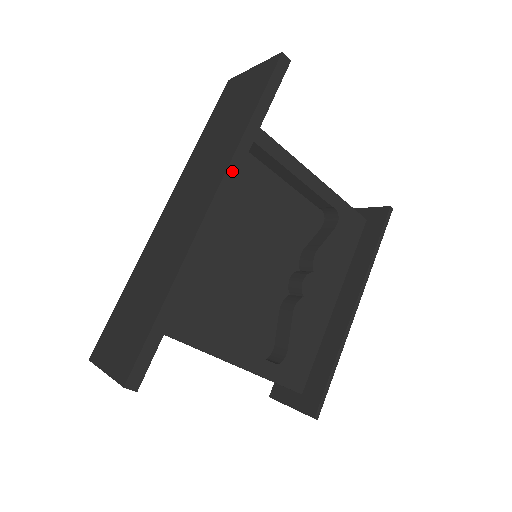
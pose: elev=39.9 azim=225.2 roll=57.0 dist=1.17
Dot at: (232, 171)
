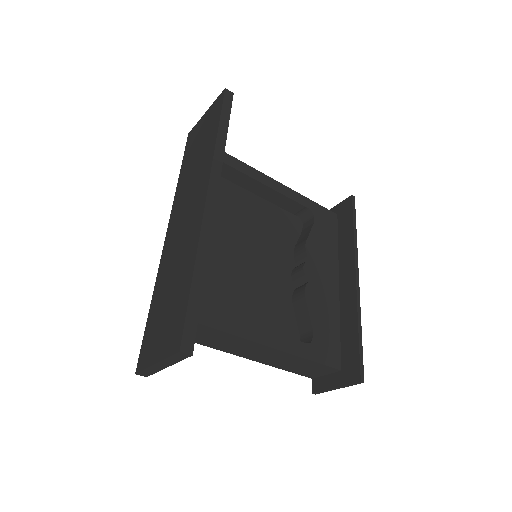
Dot at: (215, 171)
